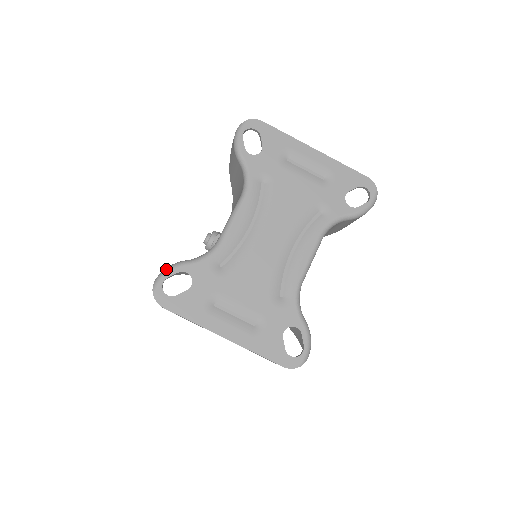
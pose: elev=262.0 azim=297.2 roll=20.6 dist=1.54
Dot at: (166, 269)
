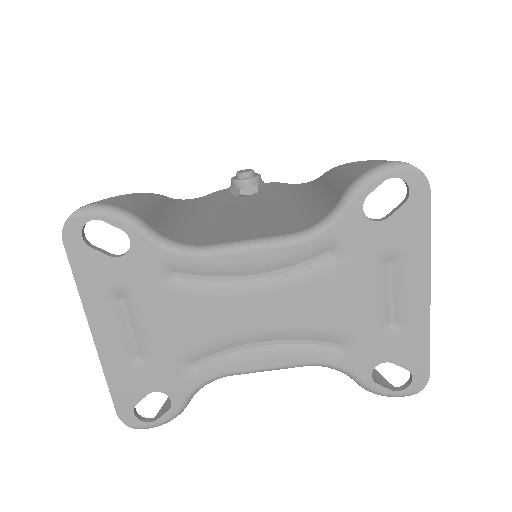
Dot at: (113, 210)
